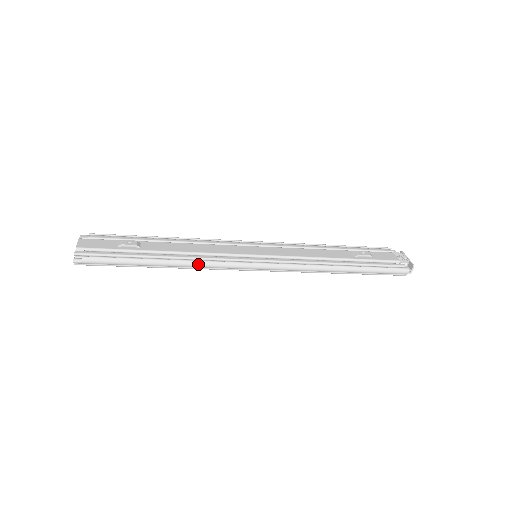
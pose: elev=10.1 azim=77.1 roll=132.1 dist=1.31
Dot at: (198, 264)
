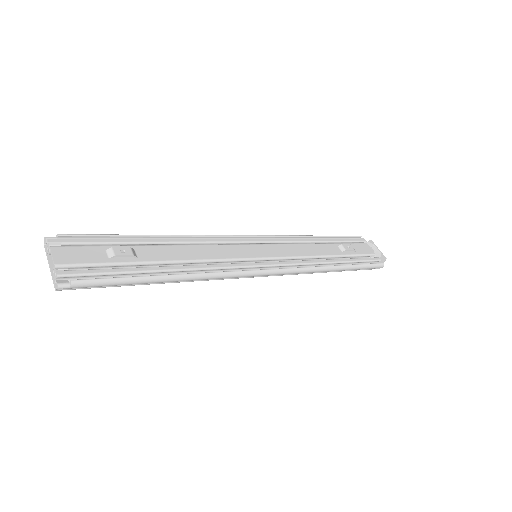
Dot at: (209, 277)
